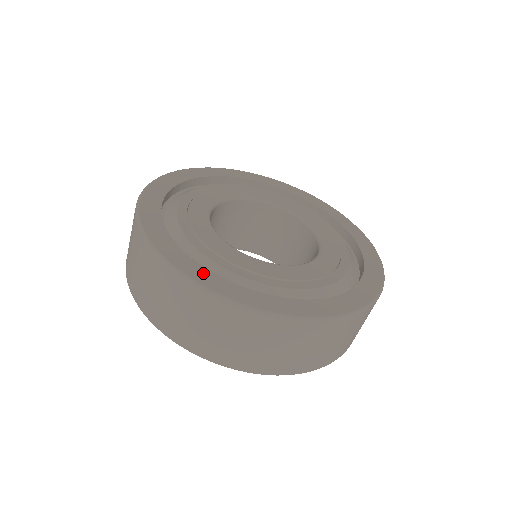
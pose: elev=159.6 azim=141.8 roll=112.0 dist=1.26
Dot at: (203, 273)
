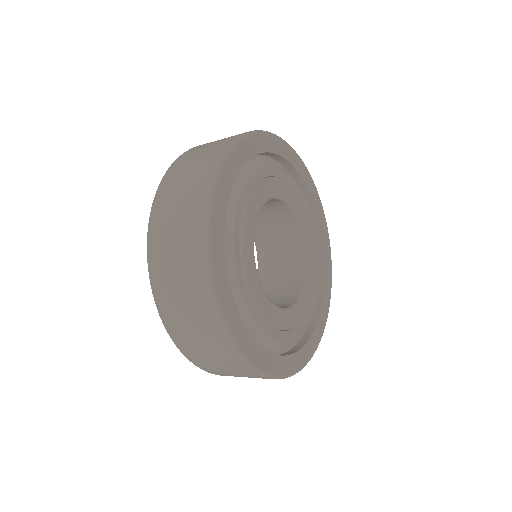
Dot at: (294, 361)
